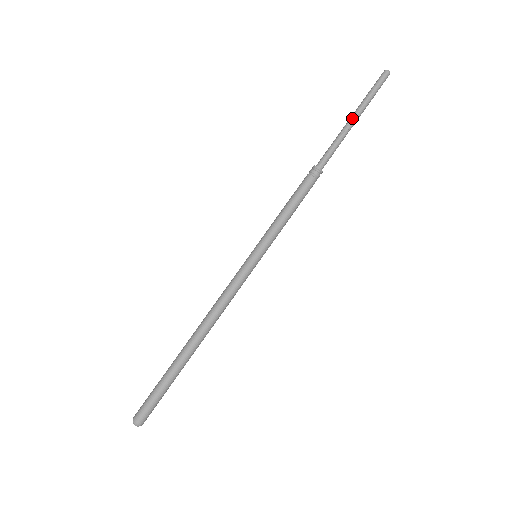
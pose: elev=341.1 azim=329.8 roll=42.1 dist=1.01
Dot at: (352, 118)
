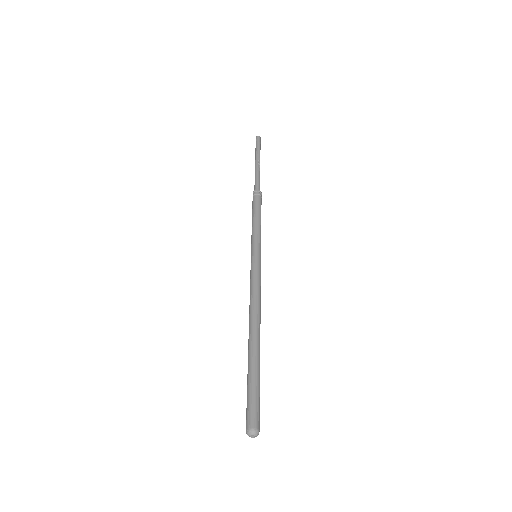
Dot at: (258, 161)
